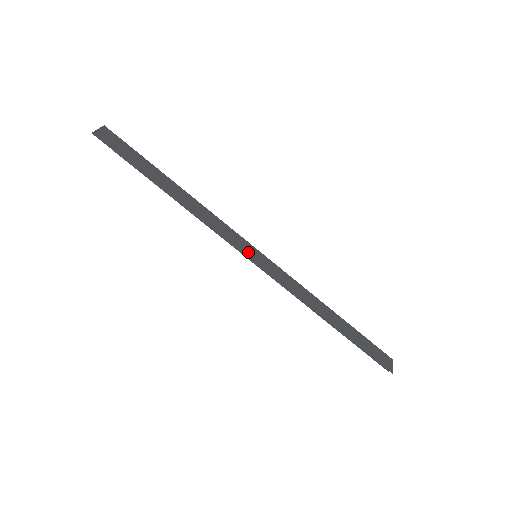
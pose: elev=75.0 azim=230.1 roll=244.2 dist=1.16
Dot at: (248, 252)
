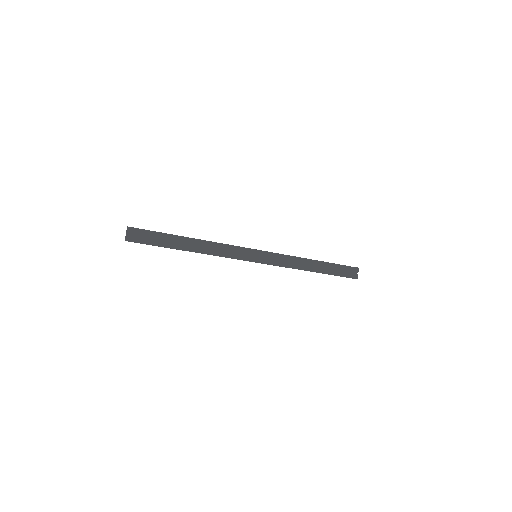
Dot at: (250, 257)
